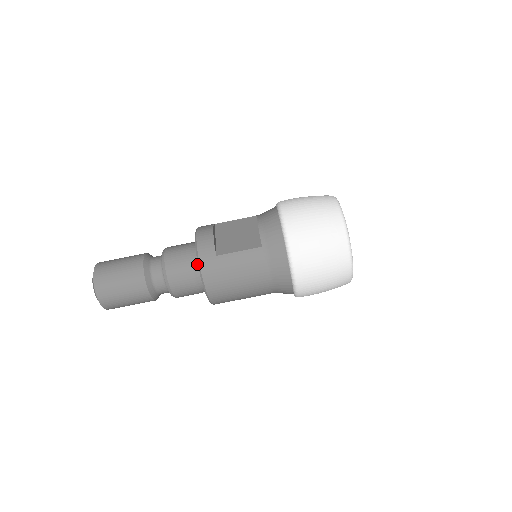
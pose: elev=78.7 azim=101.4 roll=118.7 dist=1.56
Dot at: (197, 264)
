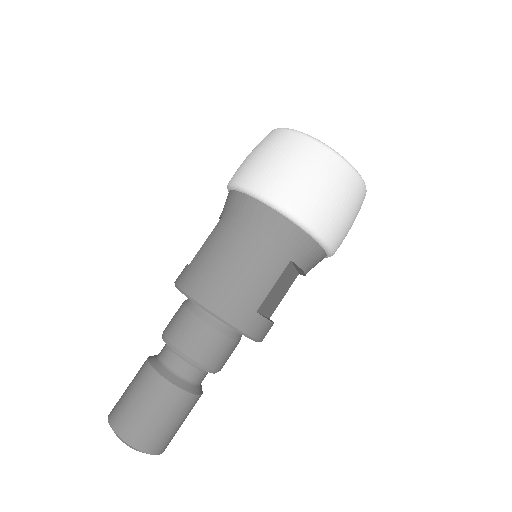
Dot at: (189, 301)
